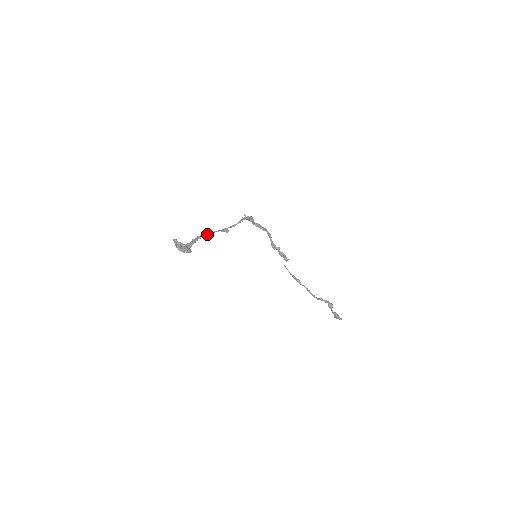
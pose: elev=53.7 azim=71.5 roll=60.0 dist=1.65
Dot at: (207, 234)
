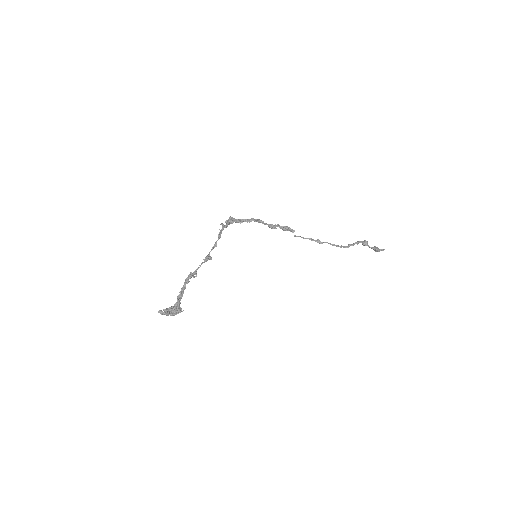
Dot at: (190, 278)
